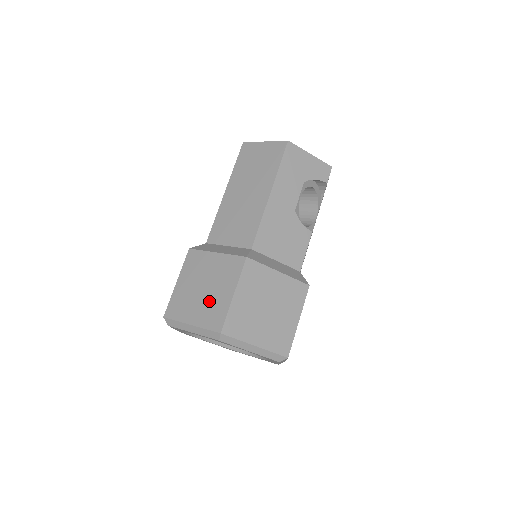
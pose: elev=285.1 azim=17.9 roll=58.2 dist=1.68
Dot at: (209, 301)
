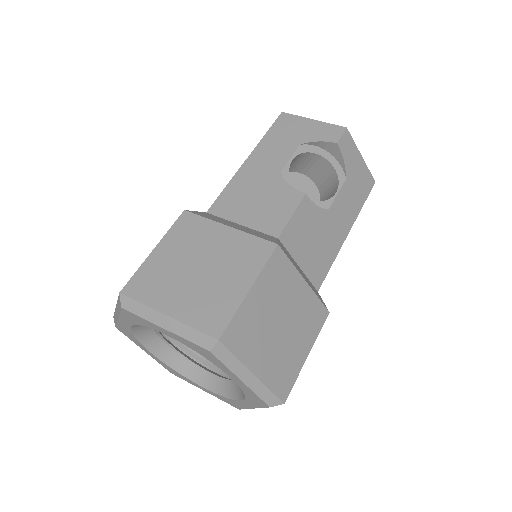
Dot at: occluded
